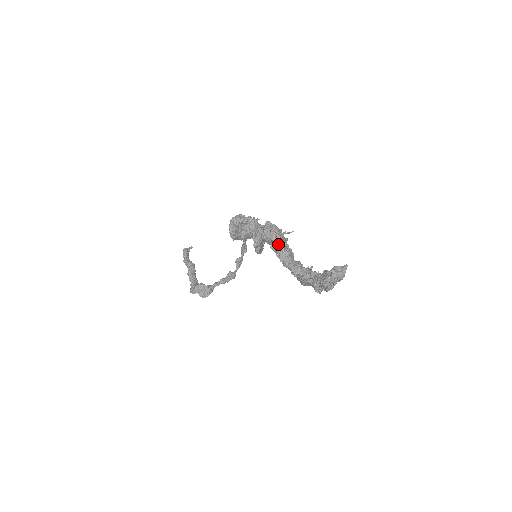
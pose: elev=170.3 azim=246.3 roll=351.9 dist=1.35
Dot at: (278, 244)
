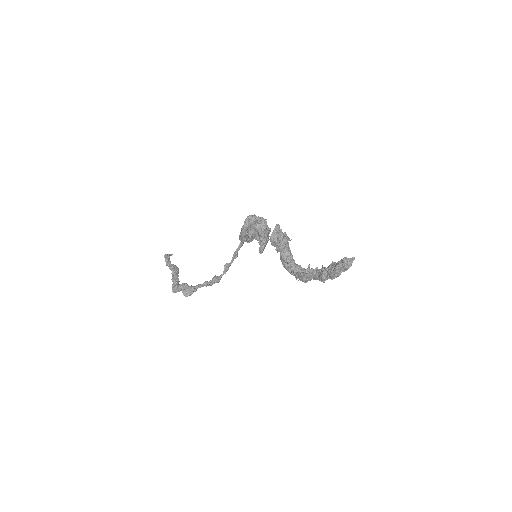
Dot at: (285, 244)
